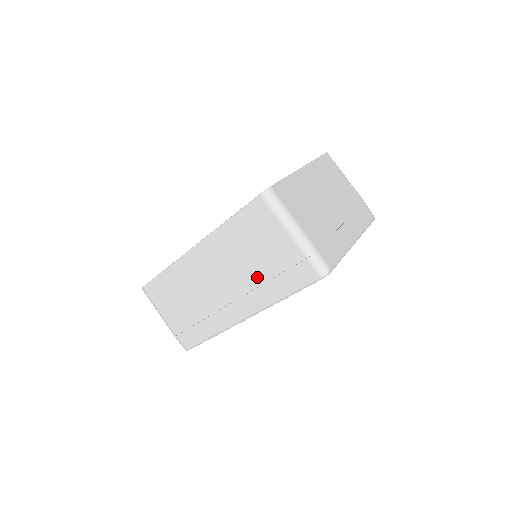
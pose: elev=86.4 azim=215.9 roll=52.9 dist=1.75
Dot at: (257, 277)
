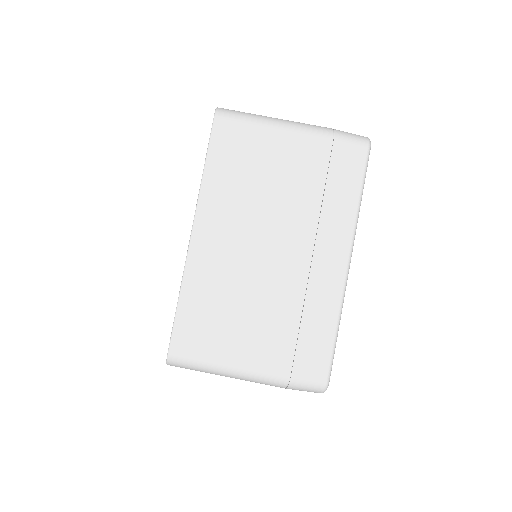
Dot at: occluded
